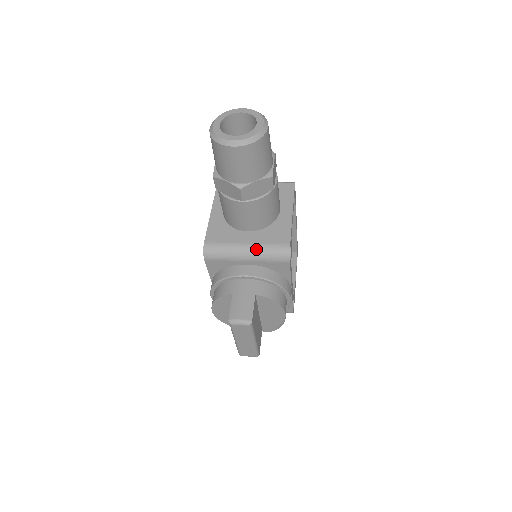
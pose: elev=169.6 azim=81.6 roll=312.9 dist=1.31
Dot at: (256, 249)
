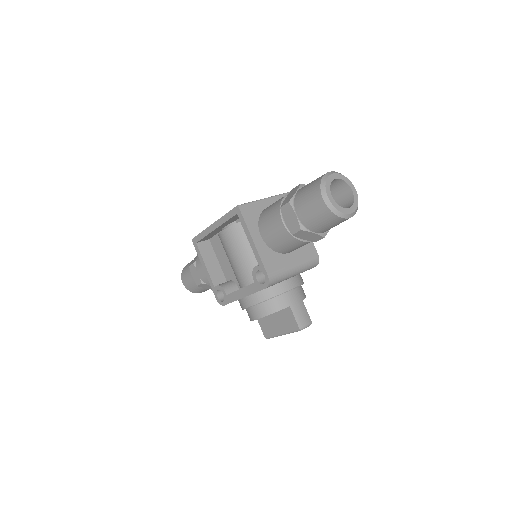
Dot at: (301, 267)
